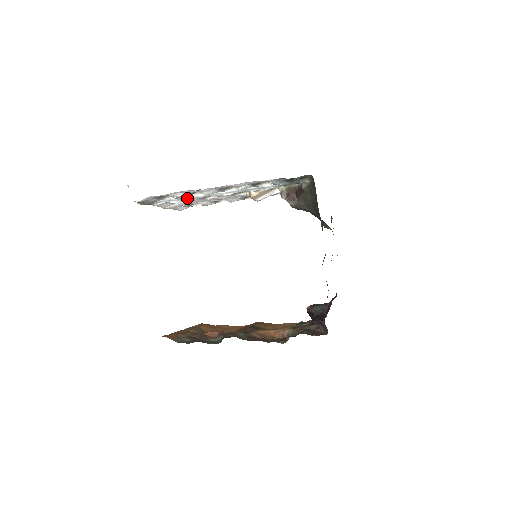
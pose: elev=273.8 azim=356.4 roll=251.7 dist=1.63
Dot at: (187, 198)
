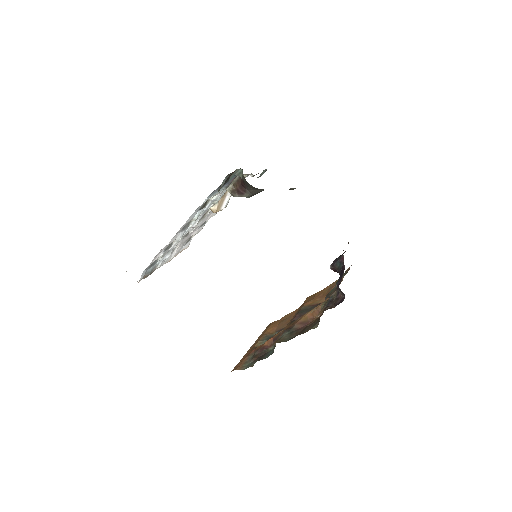
Dot at: (172, 248)
